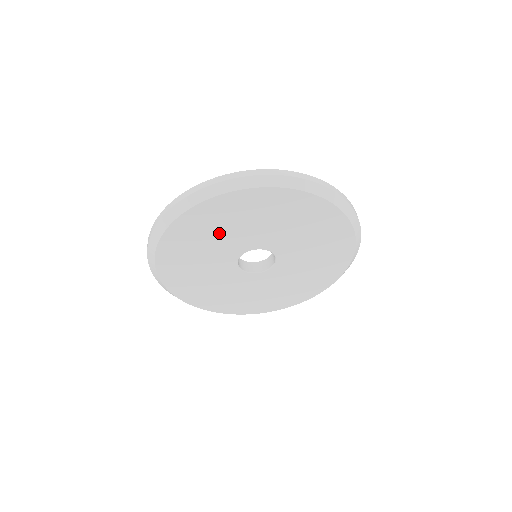
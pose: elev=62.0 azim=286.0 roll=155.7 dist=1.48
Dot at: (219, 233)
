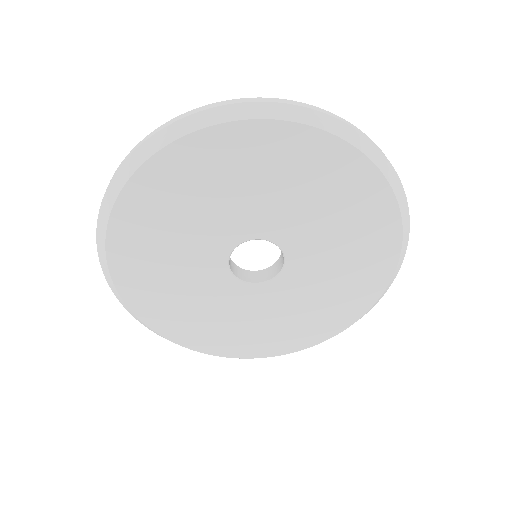
Dot at: (197, 206)
